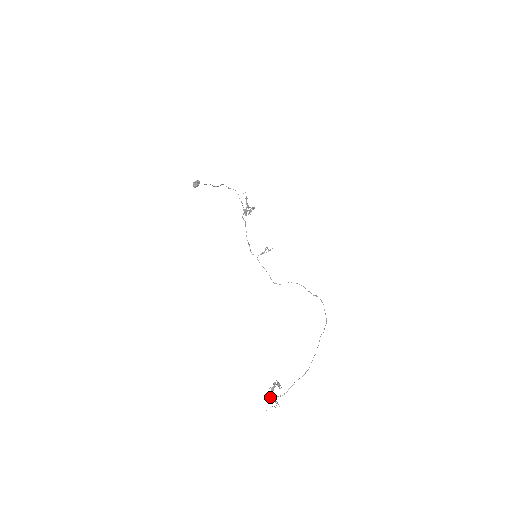
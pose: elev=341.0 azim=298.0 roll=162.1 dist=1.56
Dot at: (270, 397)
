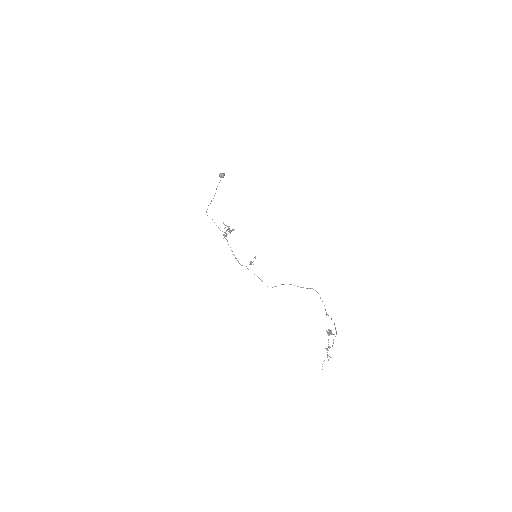
Dot at: (328, 344)
